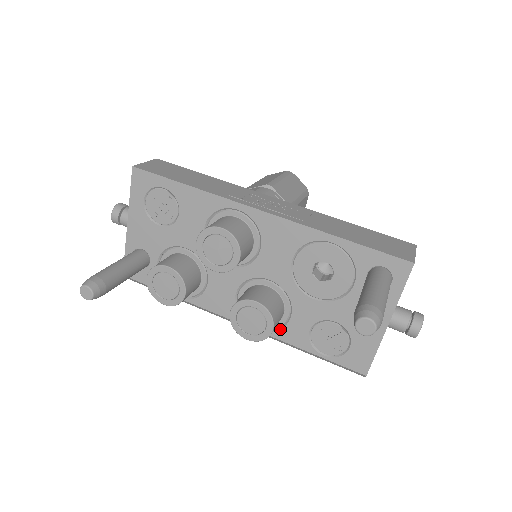
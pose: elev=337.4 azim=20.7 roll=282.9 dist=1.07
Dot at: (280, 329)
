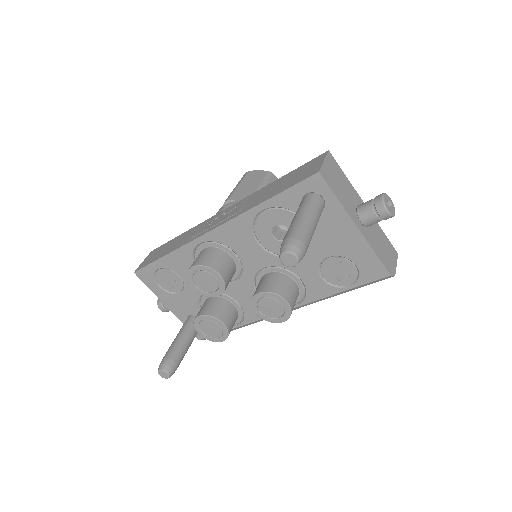
Dot at: (306, 294)
